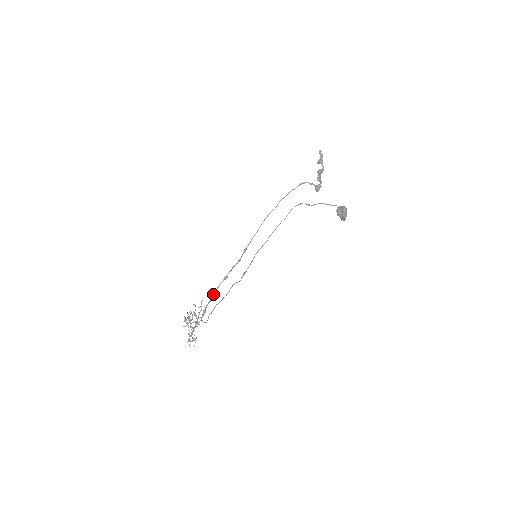
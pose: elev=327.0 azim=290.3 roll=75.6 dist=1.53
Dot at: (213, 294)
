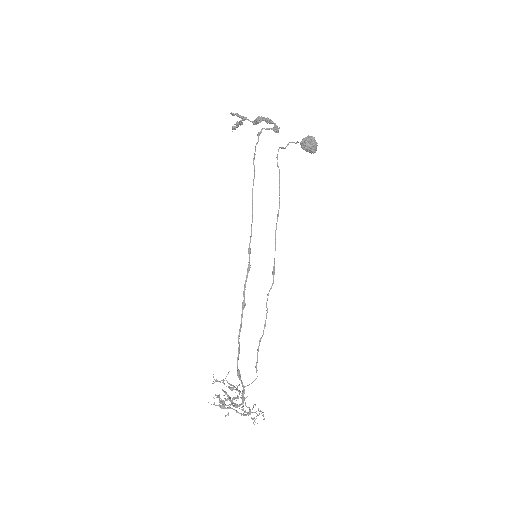
Dot at: (238, 340)
